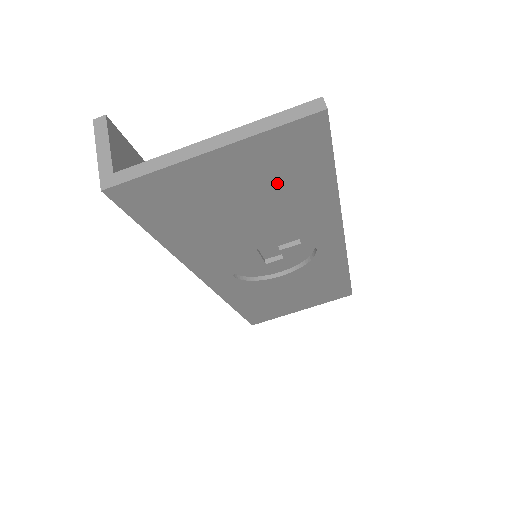
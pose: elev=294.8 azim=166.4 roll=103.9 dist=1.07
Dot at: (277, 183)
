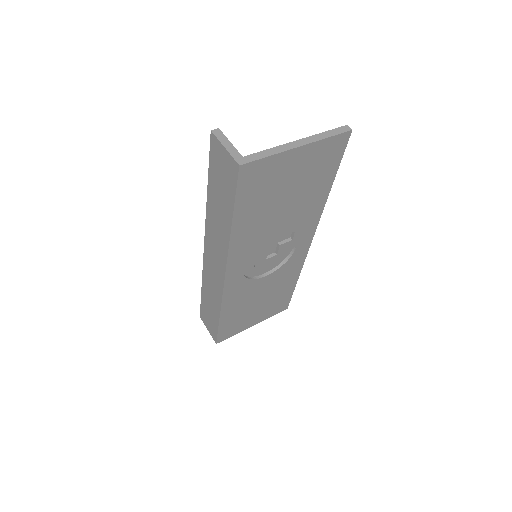
Dot at: (310, 179)
